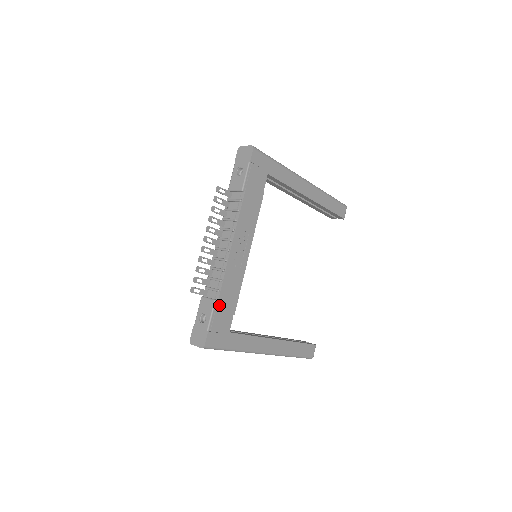
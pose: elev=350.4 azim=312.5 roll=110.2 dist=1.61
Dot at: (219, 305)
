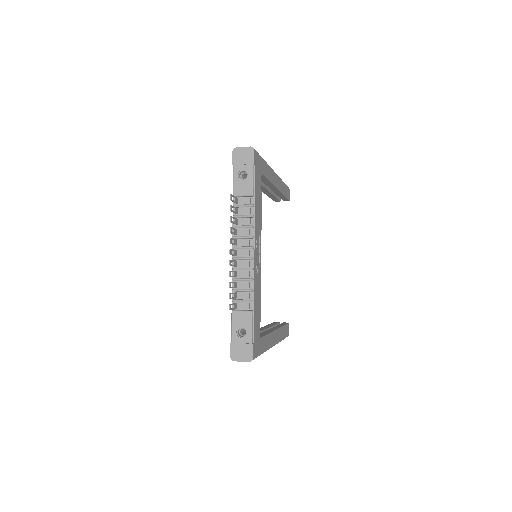
Dot at: (254, 315)
